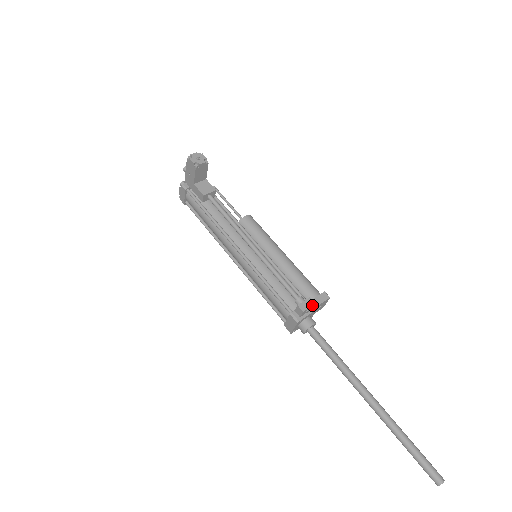
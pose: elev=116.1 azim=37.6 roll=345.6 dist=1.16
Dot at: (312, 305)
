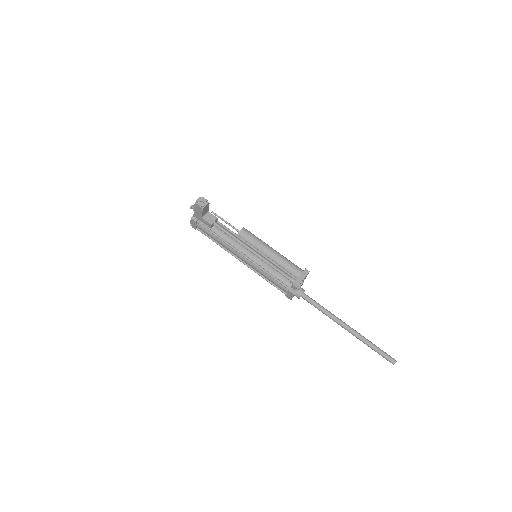
Dot at: occluded
